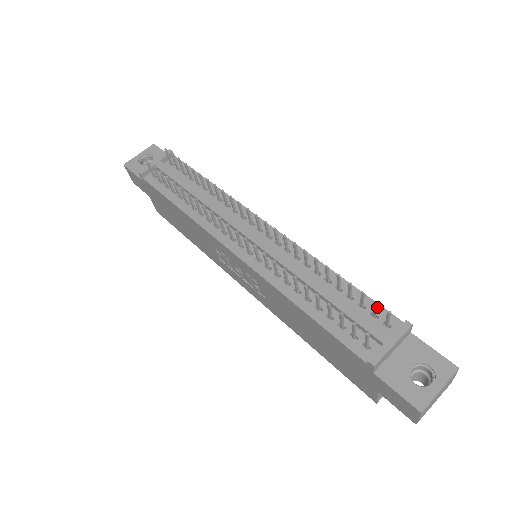
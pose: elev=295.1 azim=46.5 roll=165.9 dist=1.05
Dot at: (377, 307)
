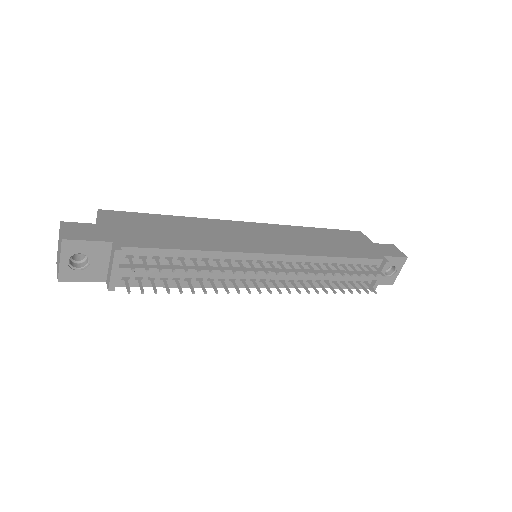
Dot at: (367, 261)
